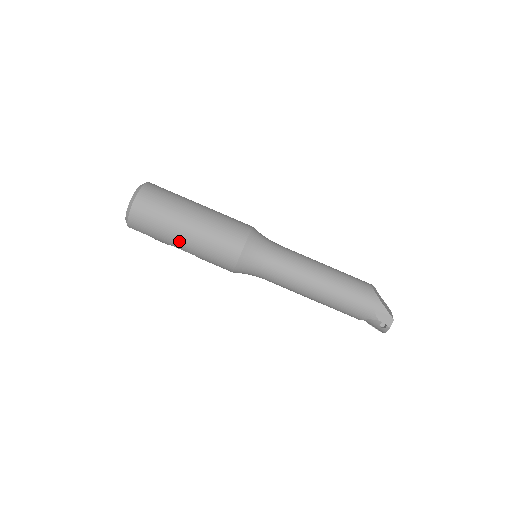
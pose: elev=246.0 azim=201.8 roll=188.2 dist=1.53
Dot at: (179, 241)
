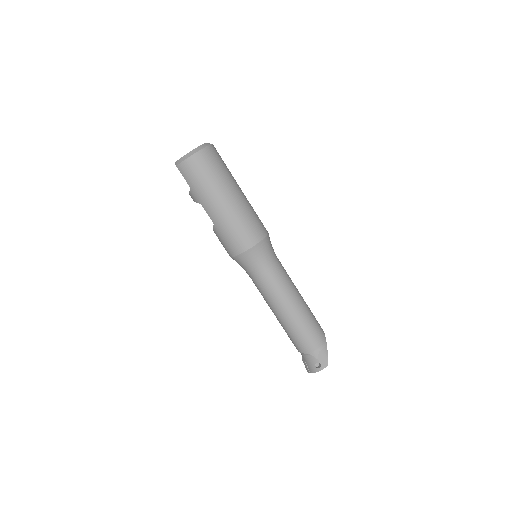
Dot at: (213, 204)
